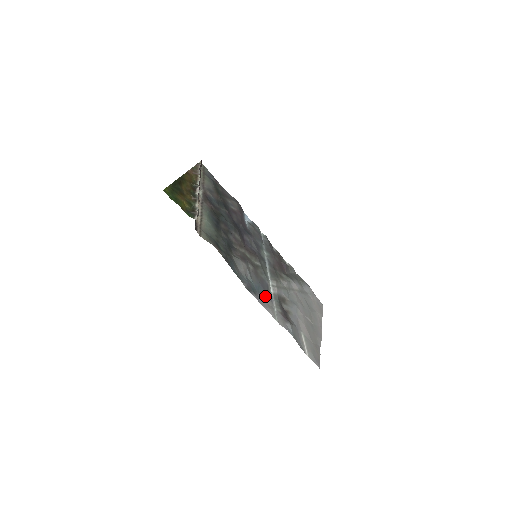
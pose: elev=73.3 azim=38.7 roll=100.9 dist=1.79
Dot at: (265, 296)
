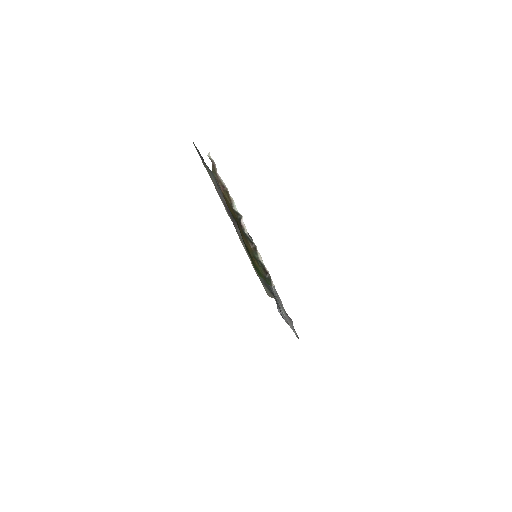
Dot at: (279, 306)
